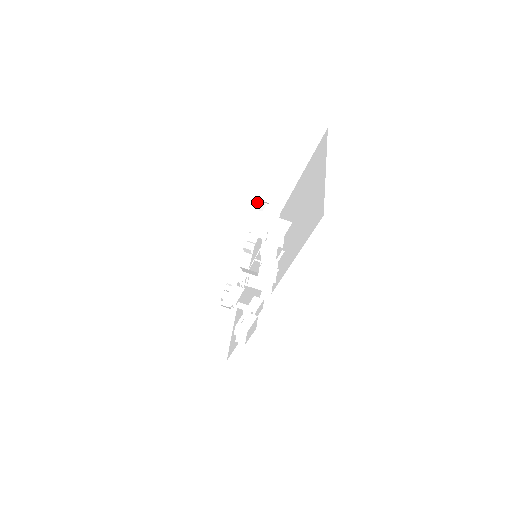
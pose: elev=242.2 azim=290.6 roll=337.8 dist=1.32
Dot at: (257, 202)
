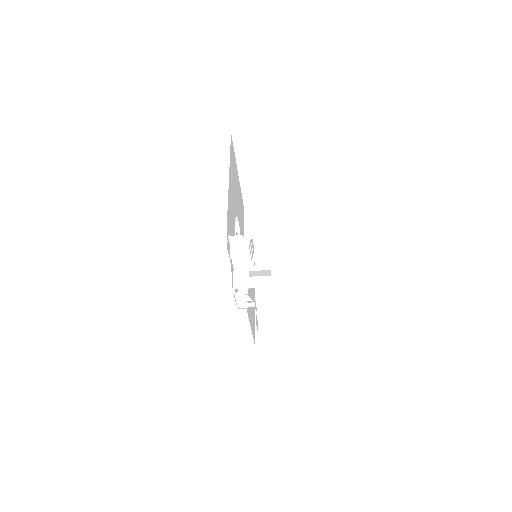
Dot at: (245, 207)
